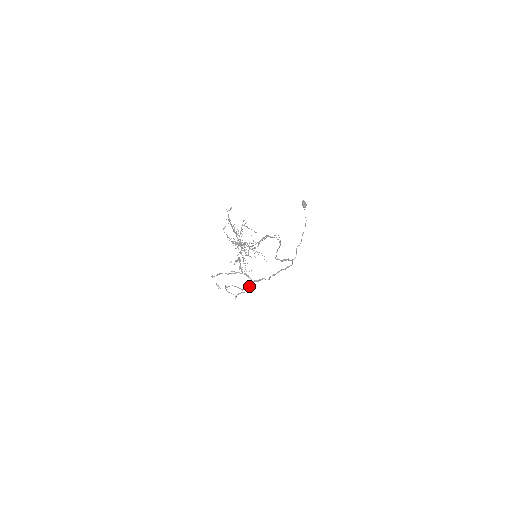
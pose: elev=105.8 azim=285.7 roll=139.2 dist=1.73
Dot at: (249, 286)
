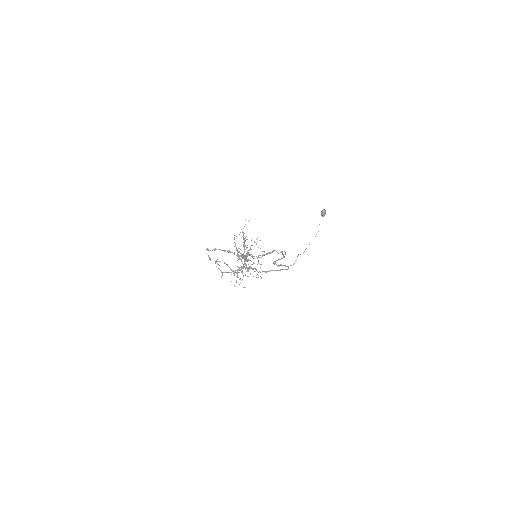
Dot at: (239, 269)
